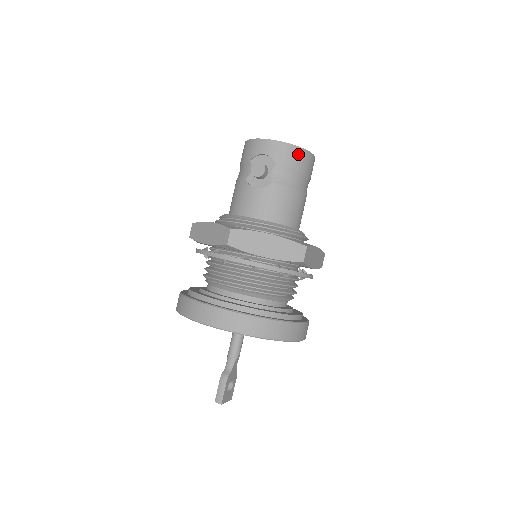
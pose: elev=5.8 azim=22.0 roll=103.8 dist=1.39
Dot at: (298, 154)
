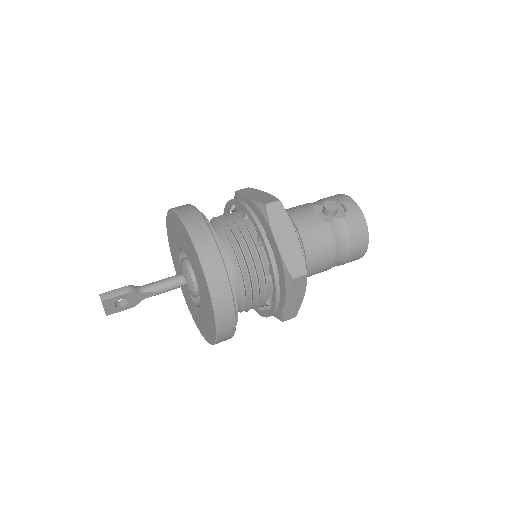
Dot at: (362, 232)
